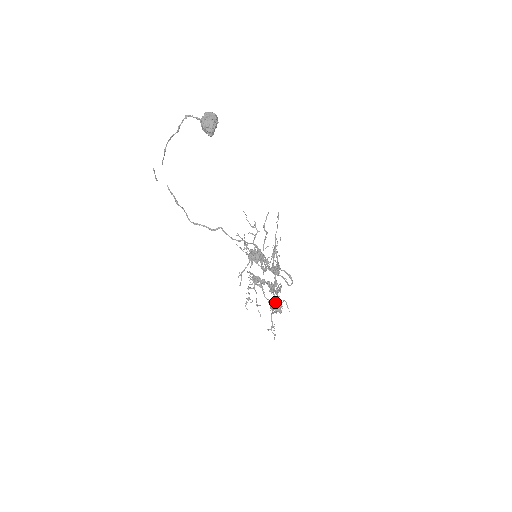
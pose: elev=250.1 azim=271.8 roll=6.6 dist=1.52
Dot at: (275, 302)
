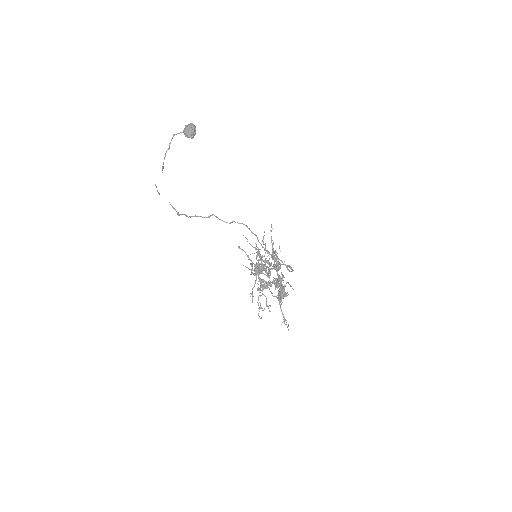
Dot at: occluded
